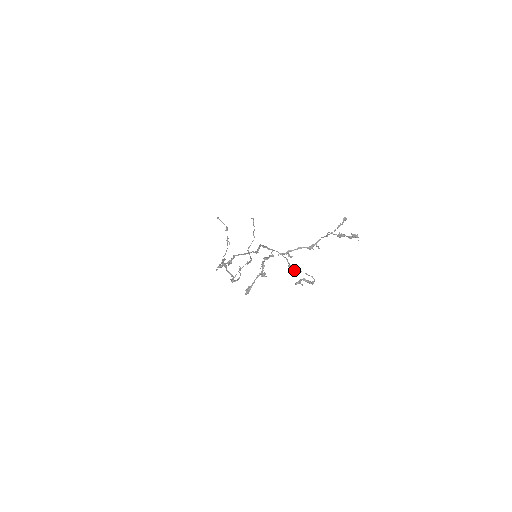
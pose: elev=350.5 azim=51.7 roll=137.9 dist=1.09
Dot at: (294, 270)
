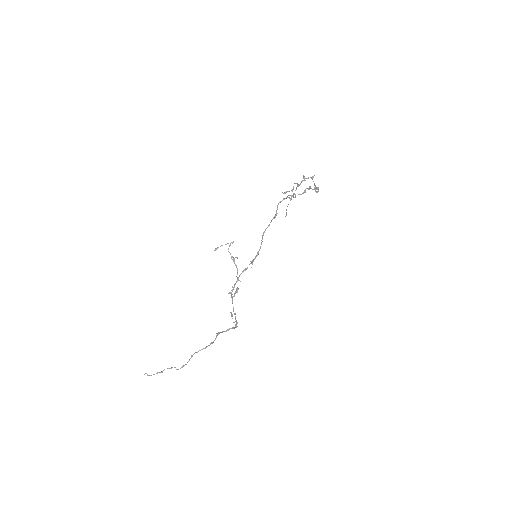
Dot at: (310, 187)
